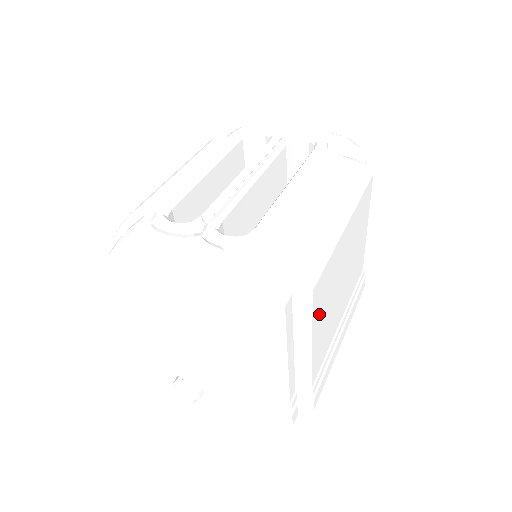
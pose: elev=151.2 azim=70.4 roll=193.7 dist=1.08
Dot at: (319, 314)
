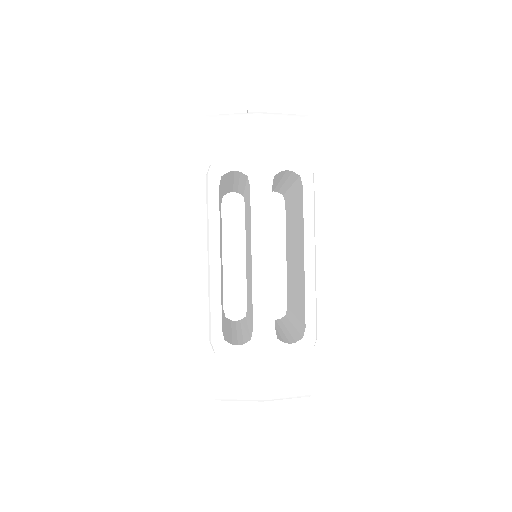
Dot at: occluded
